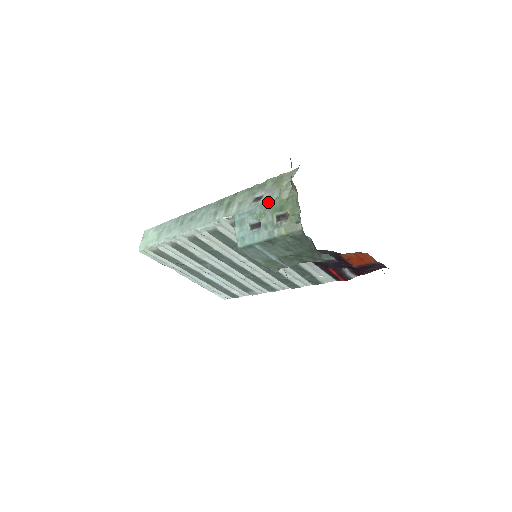
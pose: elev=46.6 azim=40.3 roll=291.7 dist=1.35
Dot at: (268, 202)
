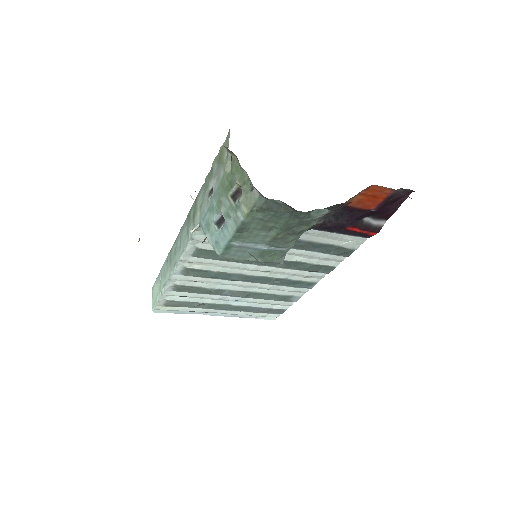
Dot at: (218, 186)
